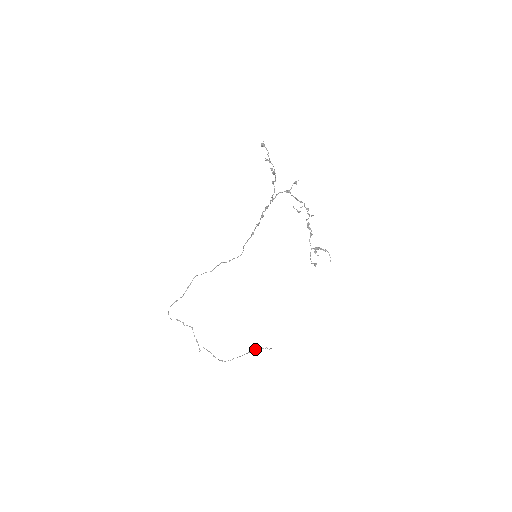
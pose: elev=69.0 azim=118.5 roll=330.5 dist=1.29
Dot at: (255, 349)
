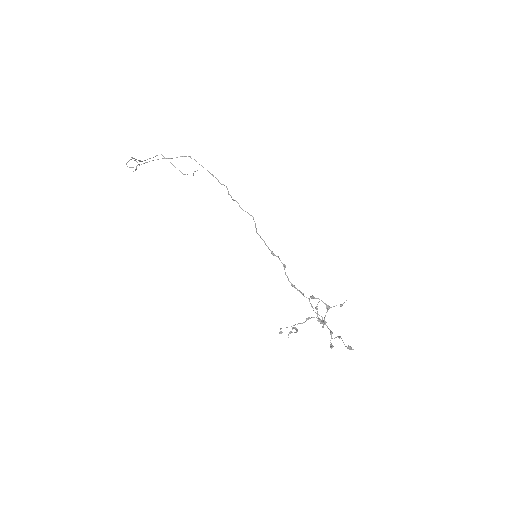
Dot at: (183, 174)
